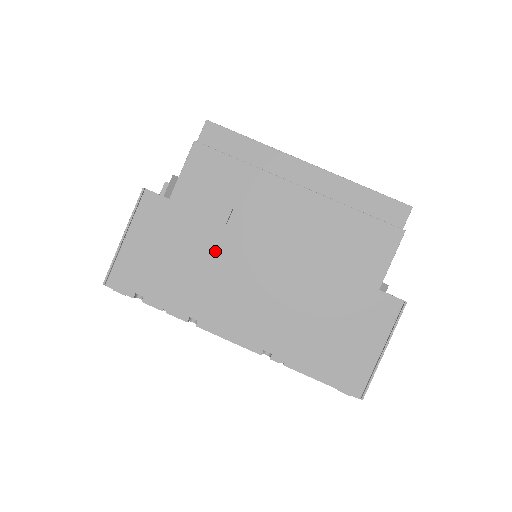
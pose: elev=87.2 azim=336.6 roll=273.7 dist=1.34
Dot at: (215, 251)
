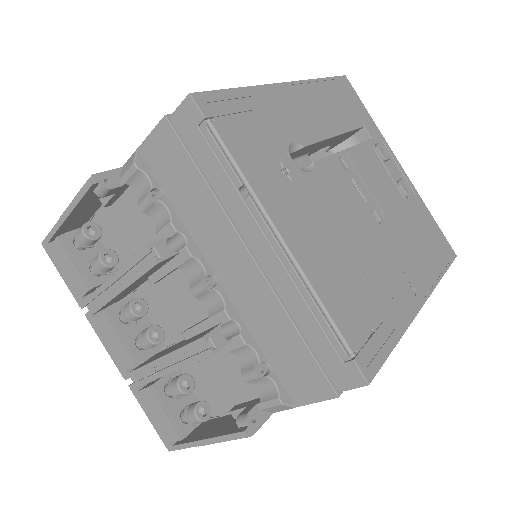
Dot at: occluded
